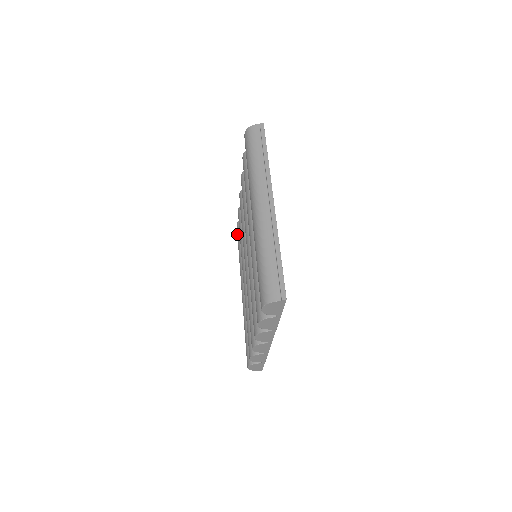
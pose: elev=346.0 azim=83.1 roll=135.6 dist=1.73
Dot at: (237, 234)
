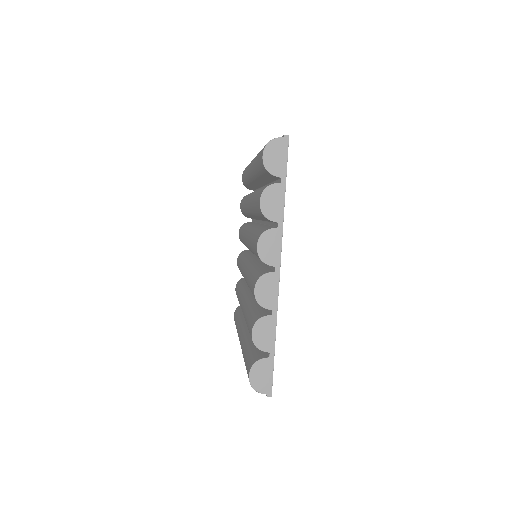
Dot at: (234, 318)
